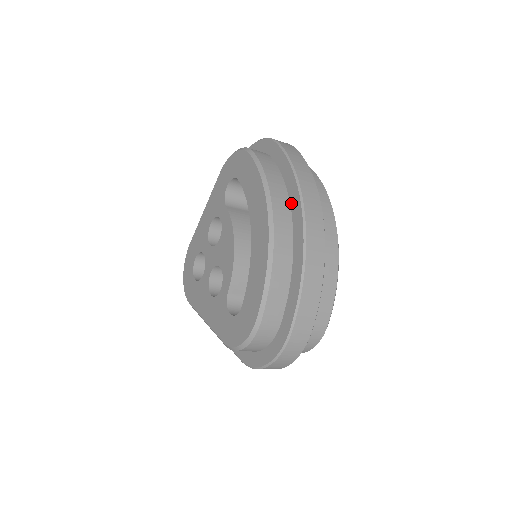
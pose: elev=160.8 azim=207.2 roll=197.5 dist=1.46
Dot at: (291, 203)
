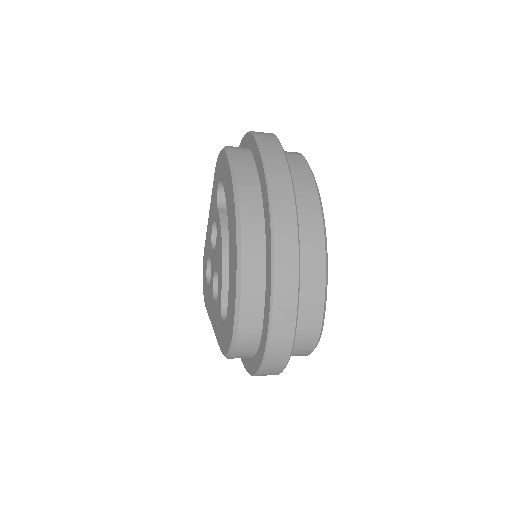
Dot at: (263, 201)
